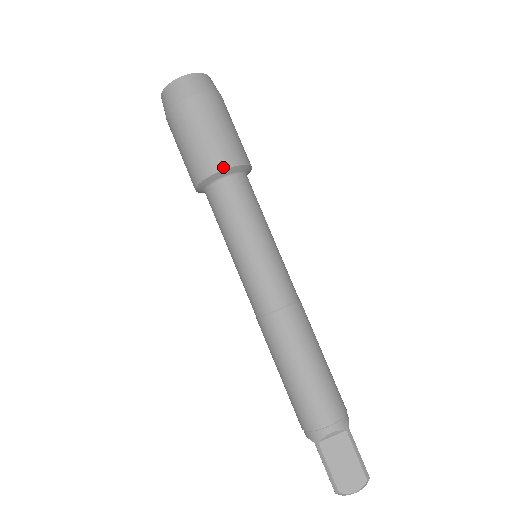
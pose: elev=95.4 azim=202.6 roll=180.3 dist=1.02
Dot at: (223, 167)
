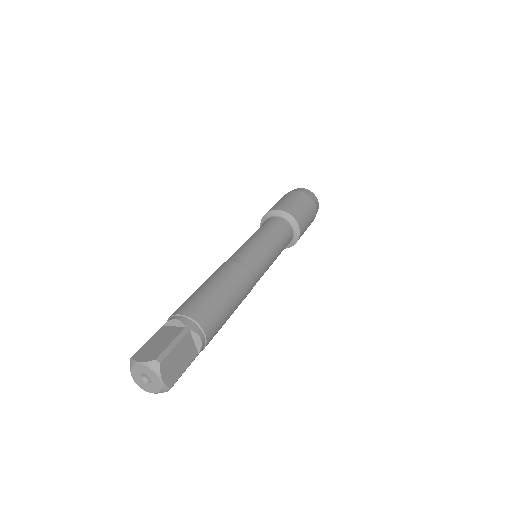
Dot at: (277, 209)
